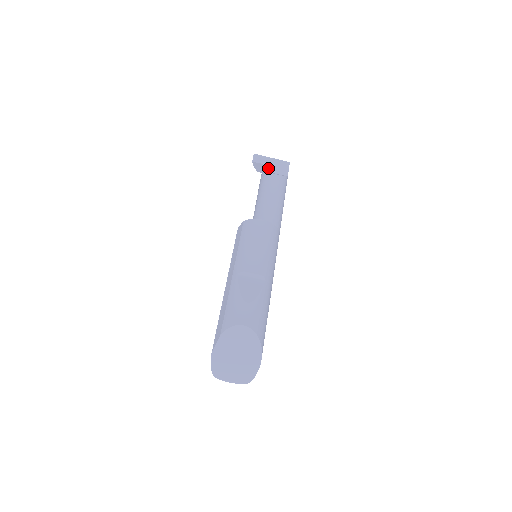
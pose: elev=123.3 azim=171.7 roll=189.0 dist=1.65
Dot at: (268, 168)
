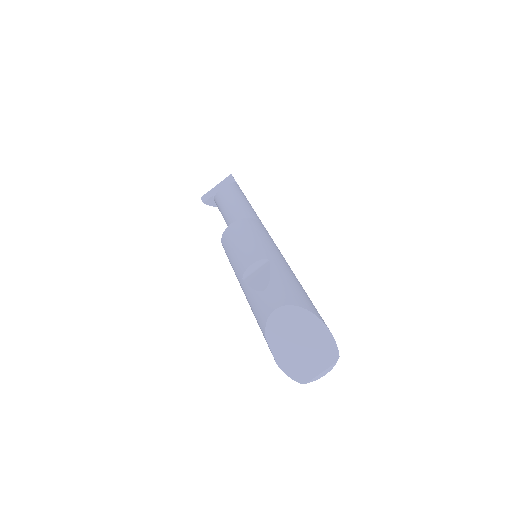
Dot at: occluded
